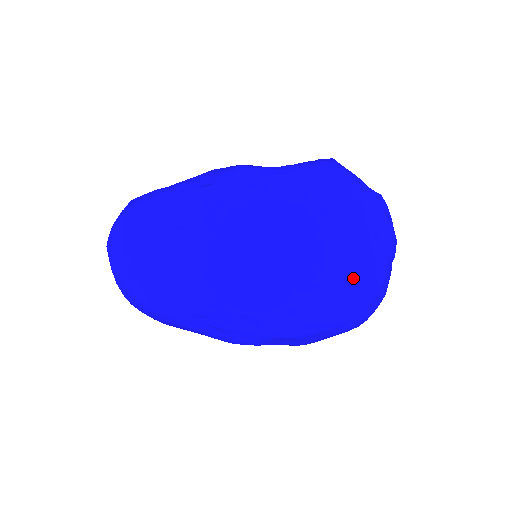
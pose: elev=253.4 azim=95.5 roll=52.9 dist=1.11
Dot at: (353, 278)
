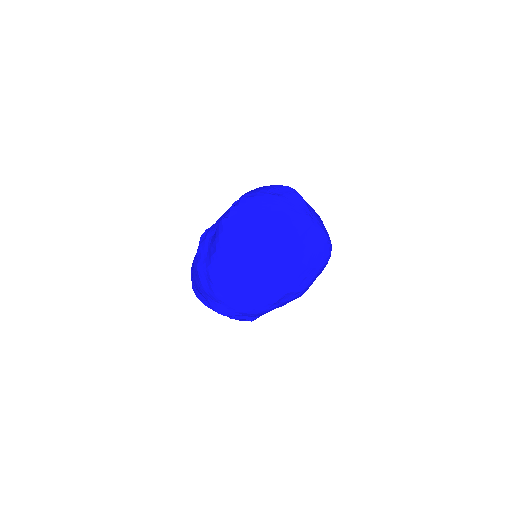
Dot at: (288, 285)
